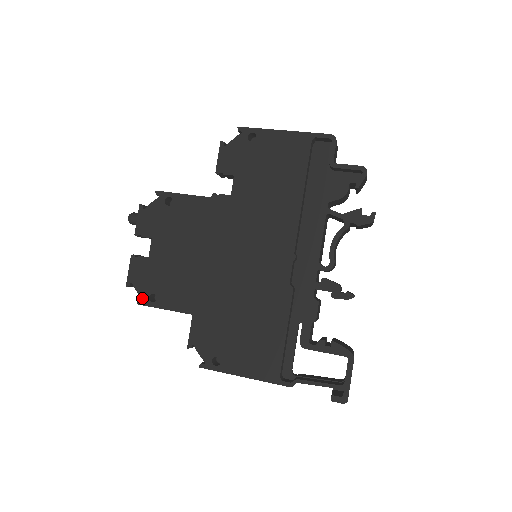
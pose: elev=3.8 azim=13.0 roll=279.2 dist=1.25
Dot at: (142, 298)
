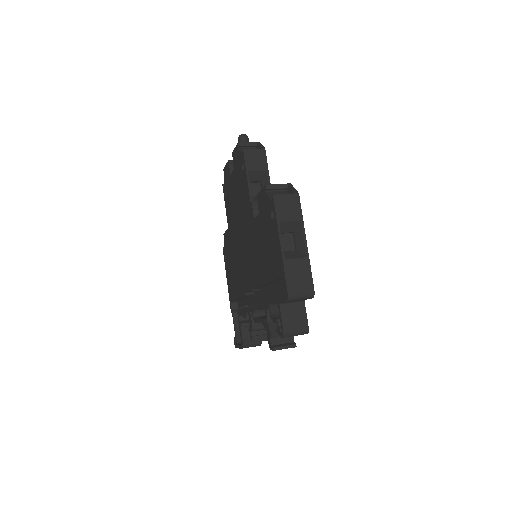
Dot at: (224, 186)
